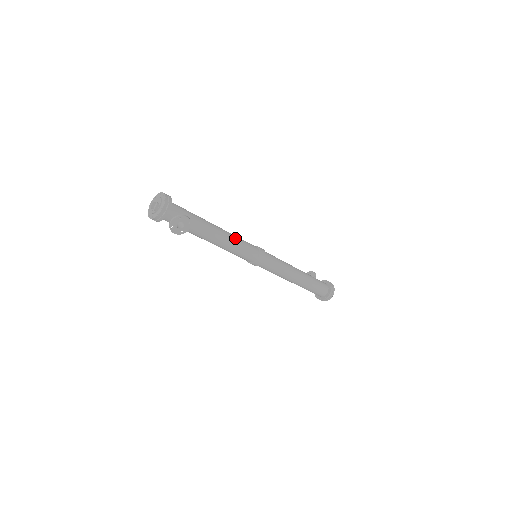
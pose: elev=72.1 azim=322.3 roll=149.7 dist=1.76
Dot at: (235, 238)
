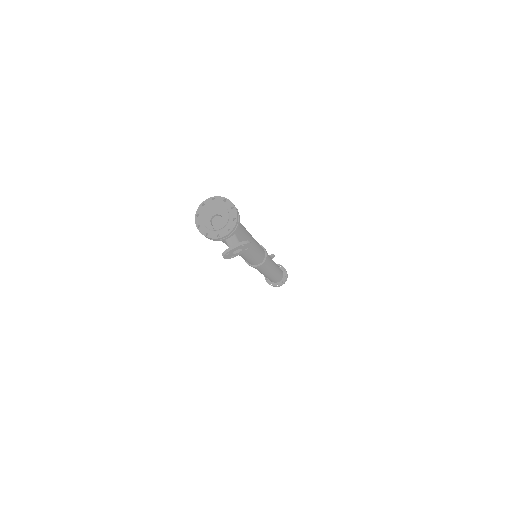
Dot at: (258, 246)
